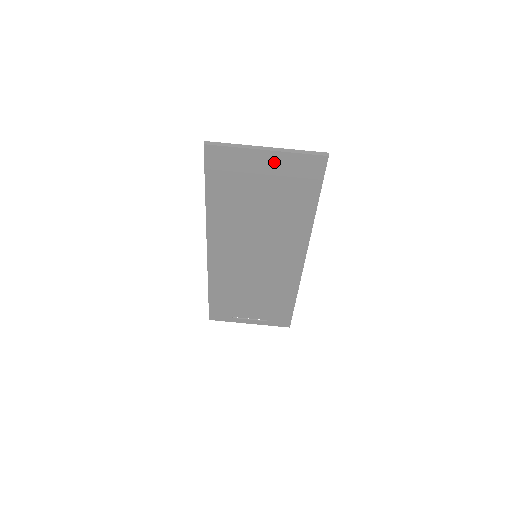
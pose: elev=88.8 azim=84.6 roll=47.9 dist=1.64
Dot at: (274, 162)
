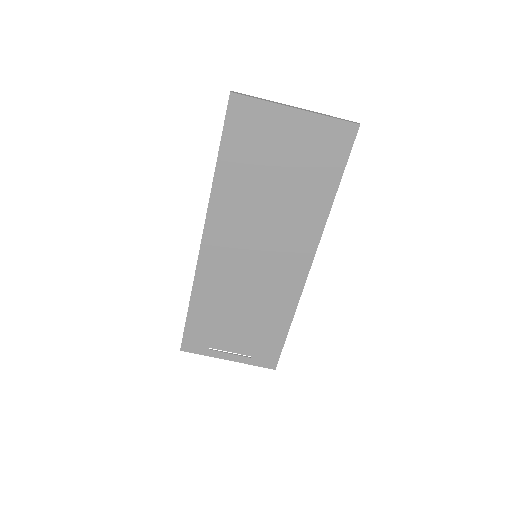
Dot at: (301, 125)
